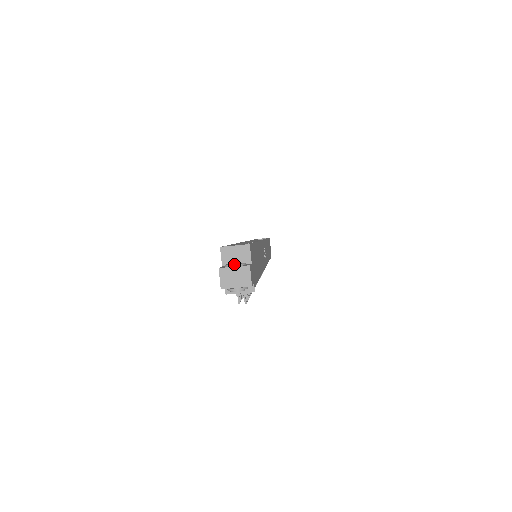
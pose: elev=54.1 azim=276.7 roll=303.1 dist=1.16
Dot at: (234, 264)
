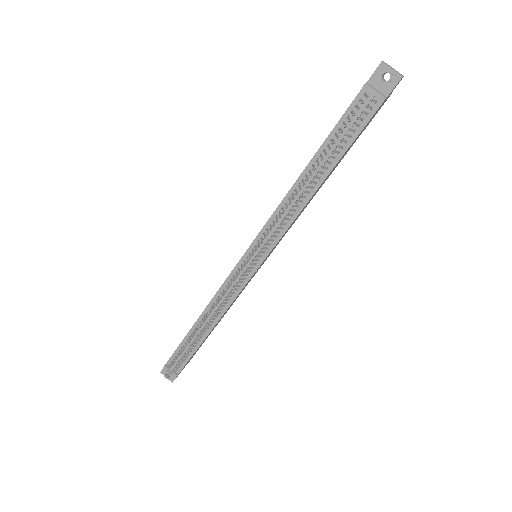
Dot at: (394, 69)
